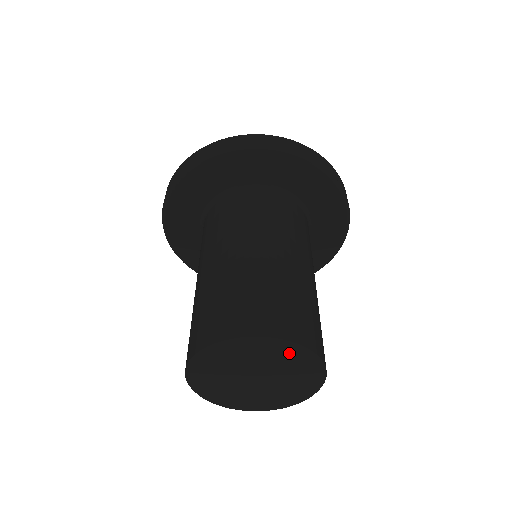
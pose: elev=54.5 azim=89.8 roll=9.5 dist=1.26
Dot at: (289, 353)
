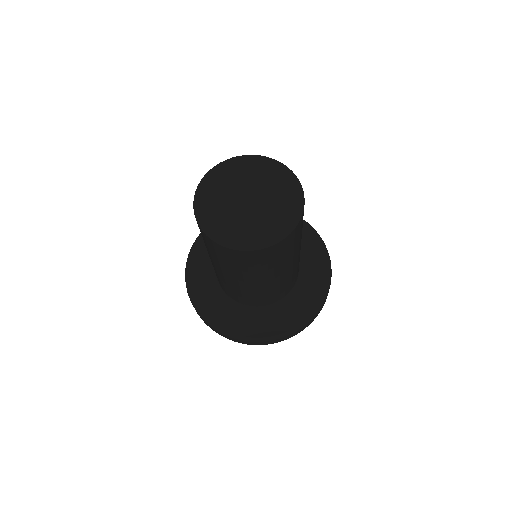
Dot at: (267, 165)
